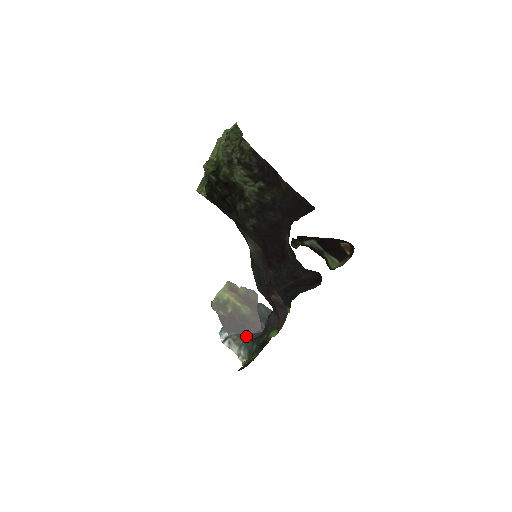
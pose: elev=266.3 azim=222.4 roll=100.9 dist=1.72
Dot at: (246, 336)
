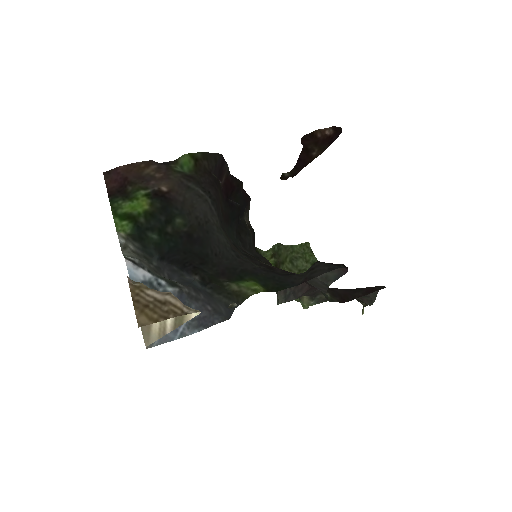
Dot at: (160, 271)
